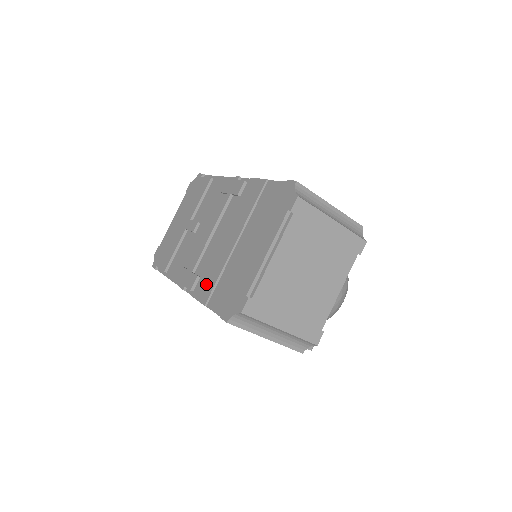
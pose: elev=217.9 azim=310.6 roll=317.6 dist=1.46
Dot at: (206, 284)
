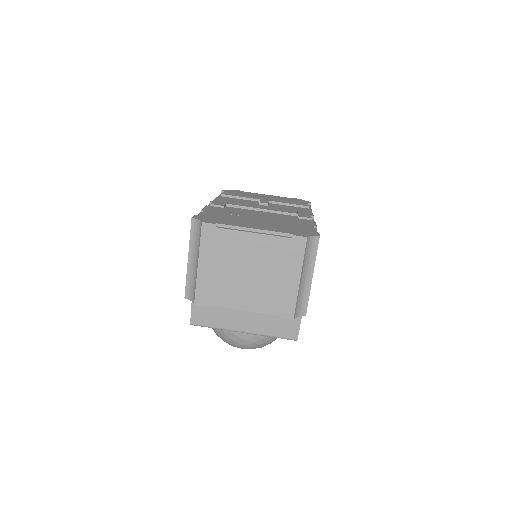
Dot at: (219, 209)
